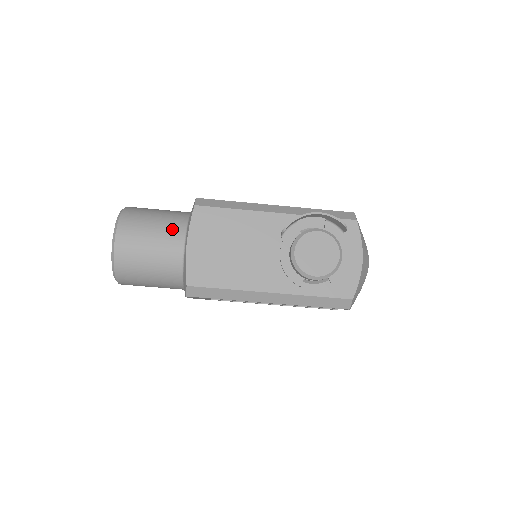
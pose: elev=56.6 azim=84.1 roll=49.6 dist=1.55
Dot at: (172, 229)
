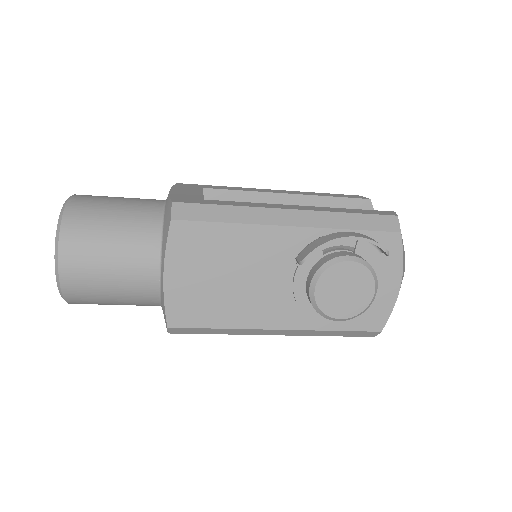
Dot at: (140, 248)
